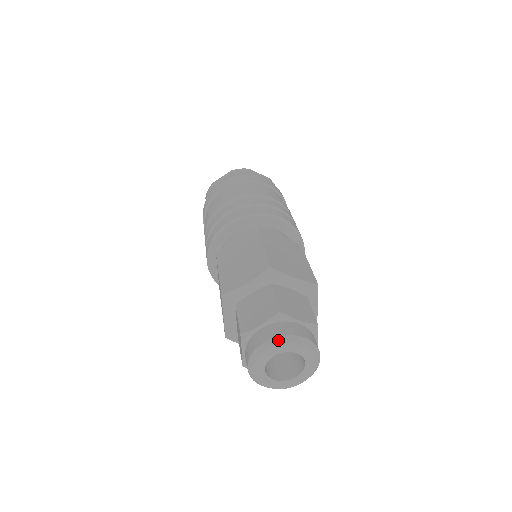
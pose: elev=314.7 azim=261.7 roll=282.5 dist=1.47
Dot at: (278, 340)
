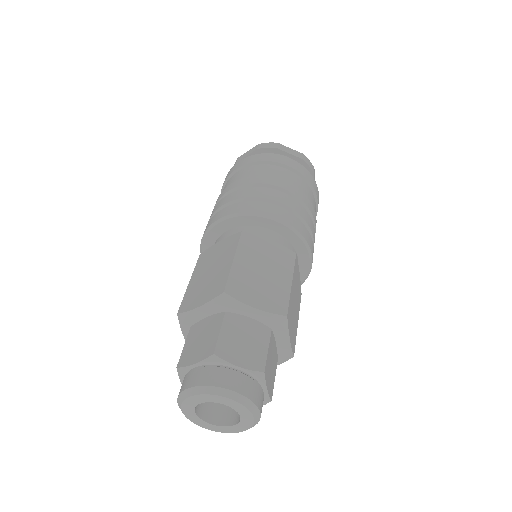
Dot at: (202, 389)
